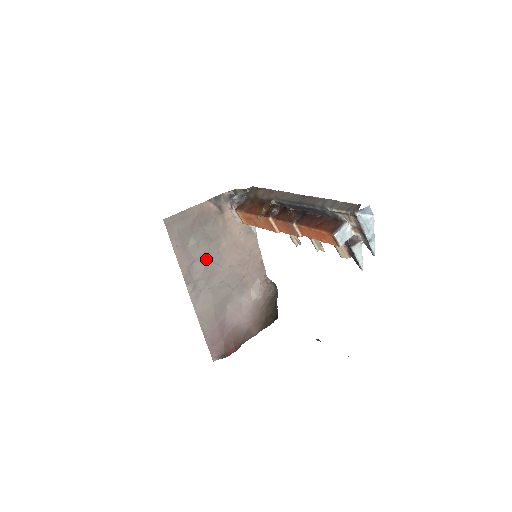
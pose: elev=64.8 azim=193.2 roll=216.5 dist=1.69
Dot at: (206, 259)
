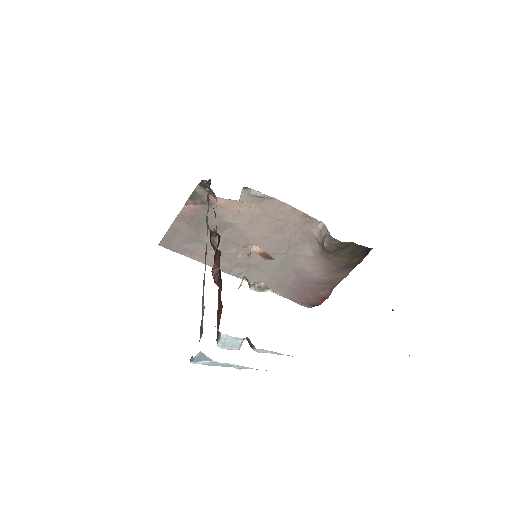
Dot at: (231, 247)
